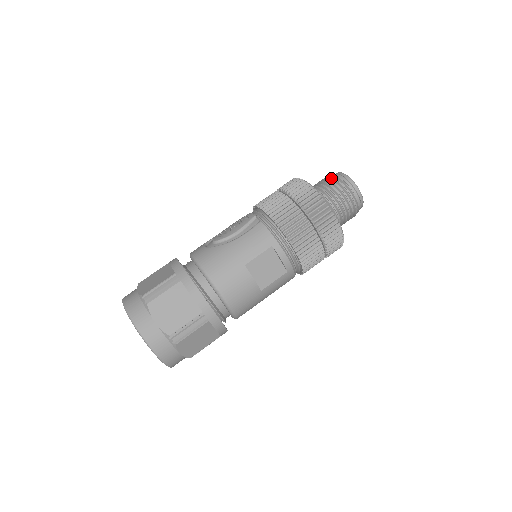
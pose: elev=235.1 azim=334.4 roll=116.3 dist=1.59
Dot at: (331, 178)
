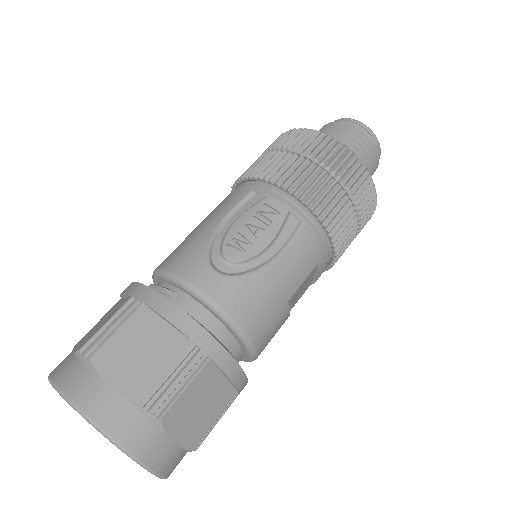
Dot at: (358, 135)
